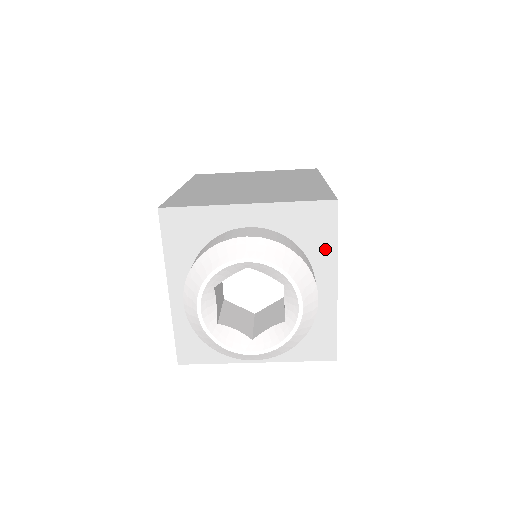
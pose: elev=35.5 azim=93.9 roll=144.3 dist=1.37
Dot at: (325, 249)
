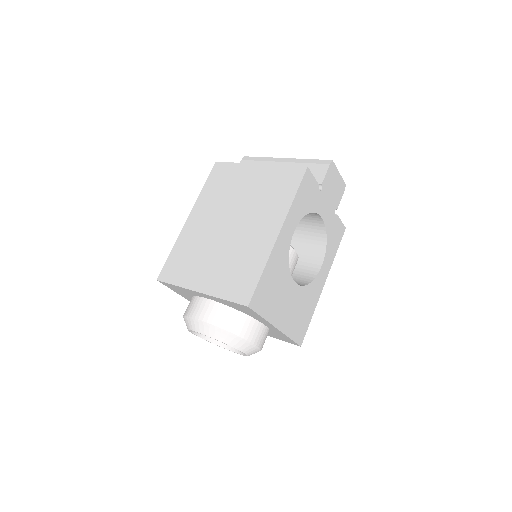
Dot at: (258, 317)
